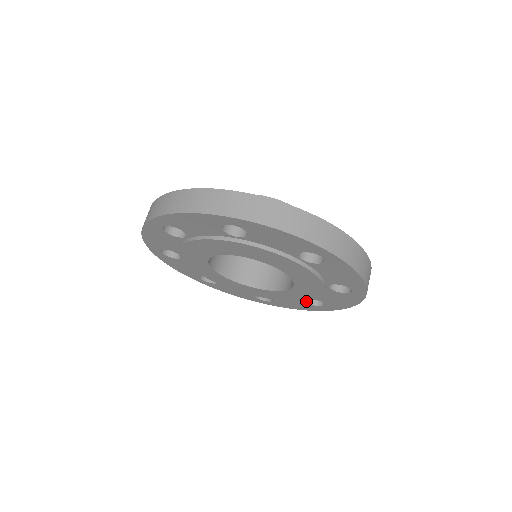
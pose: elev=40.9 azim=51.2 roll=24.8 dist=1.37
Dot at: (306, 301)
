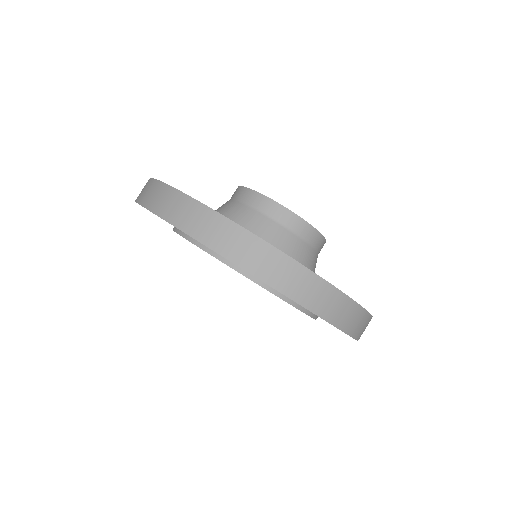
Dot at: occluded
